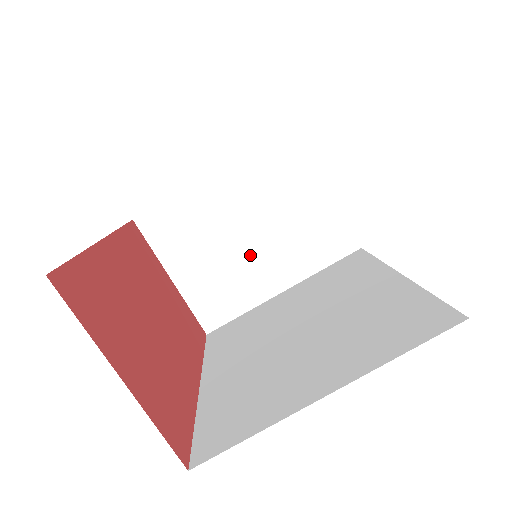
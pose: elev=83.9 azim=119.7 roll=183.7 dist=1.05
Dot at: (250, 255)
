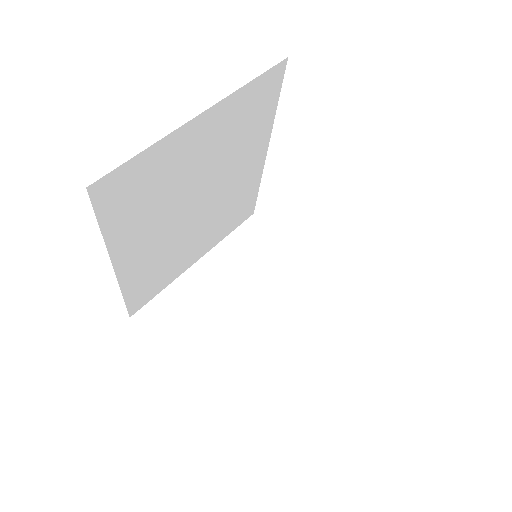
Dot at: (250, 323)
